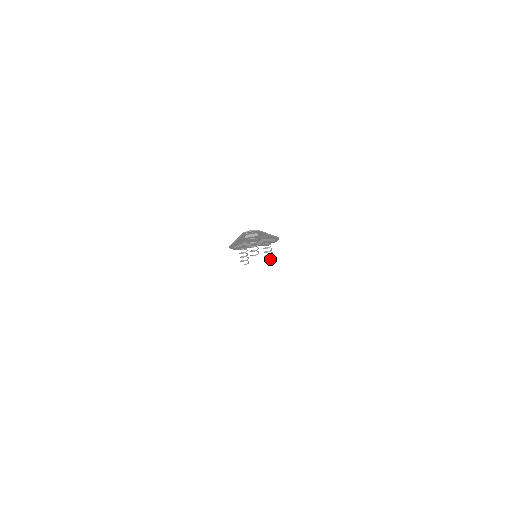
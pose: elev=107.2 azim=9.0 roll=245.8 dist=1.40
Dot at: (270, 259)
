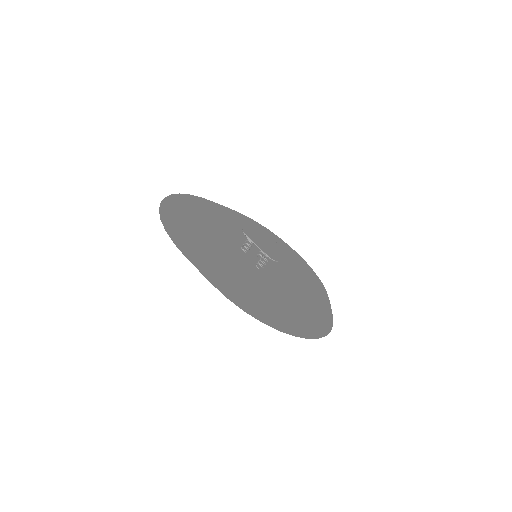
Dot at: occluded
